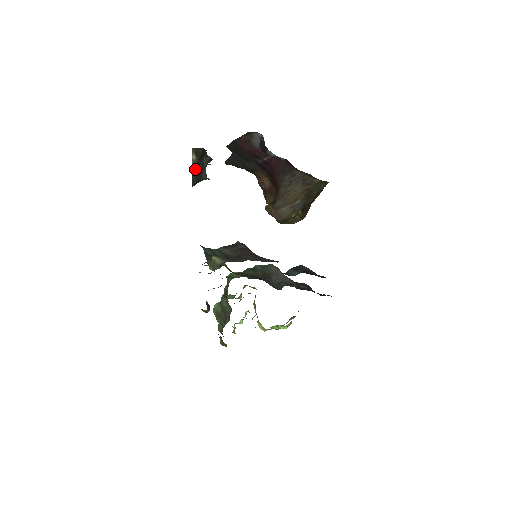
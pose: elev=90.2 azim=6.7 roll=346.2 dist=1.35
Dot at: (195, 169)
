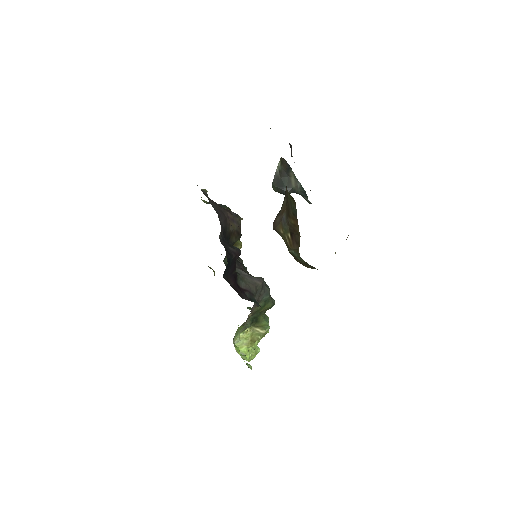
Dot at: (278, 175)
